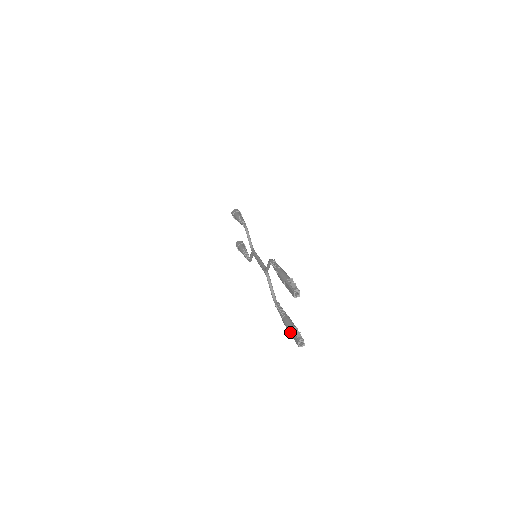
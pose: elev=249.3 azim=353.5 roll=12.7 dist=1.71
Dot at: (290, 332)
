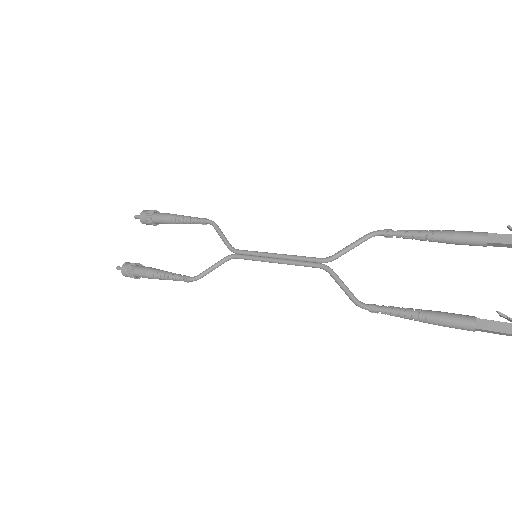
Dot at: (476, 324)
